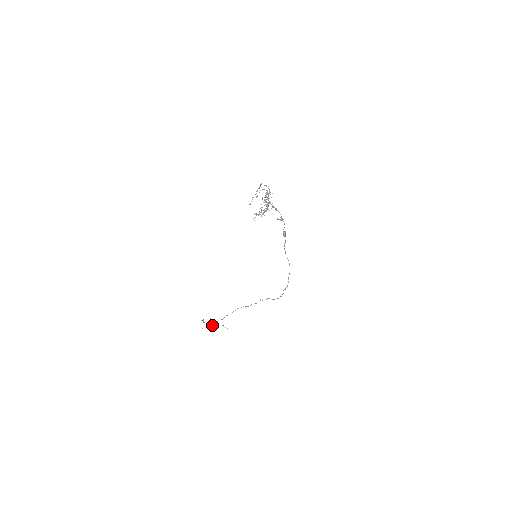
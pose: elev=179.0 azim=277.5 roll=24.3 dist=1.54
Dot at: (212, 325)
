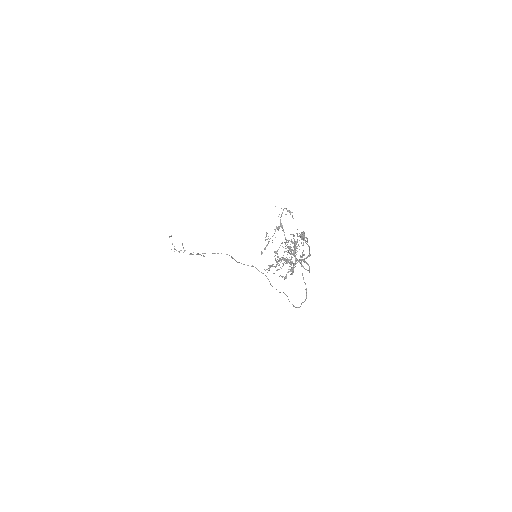
Dot at: (184, 250)
